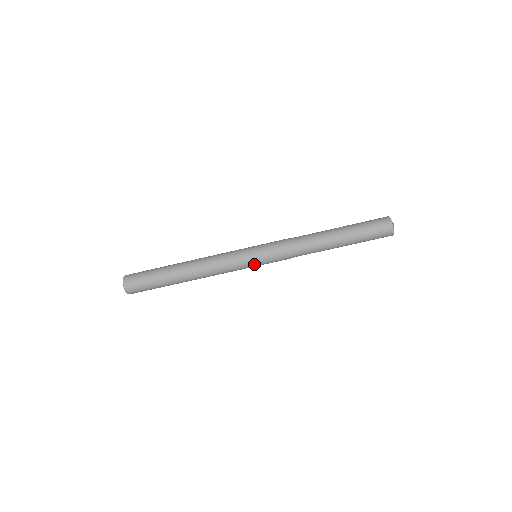
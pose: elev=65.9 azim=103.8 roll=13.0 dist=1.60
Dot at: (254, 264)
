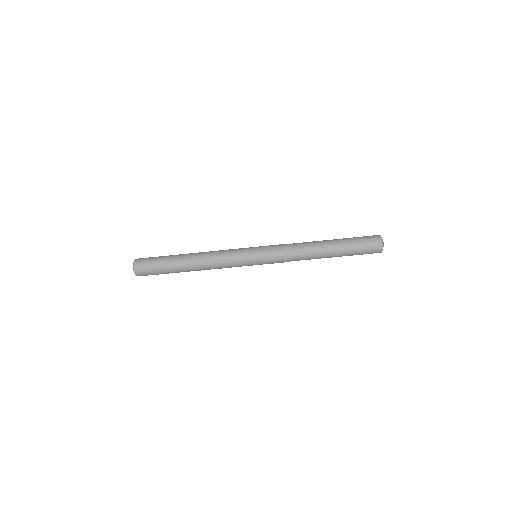
Dot at: (253, 260)
